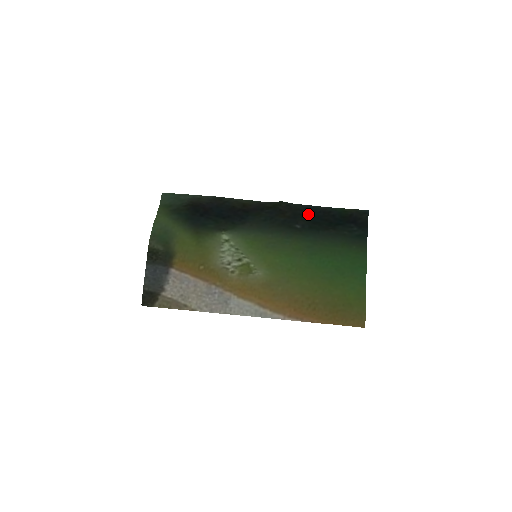
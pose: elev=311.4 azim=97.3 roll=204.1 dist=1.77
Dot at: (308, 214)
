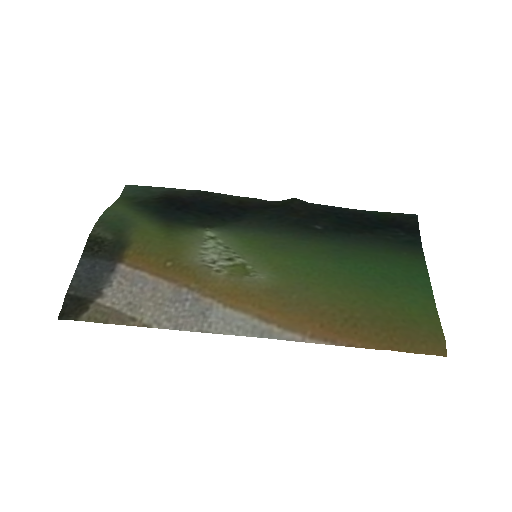
Dot at: (332, 215)
